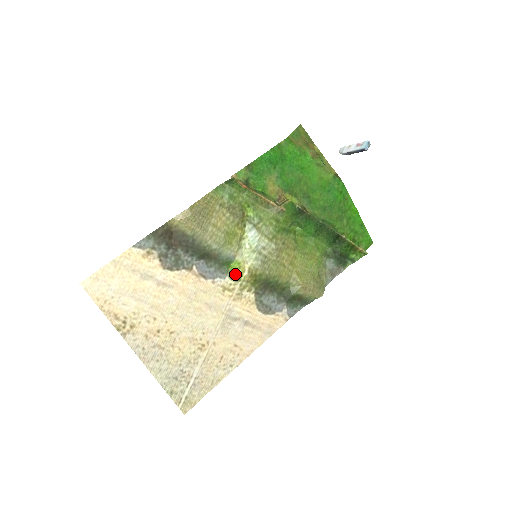
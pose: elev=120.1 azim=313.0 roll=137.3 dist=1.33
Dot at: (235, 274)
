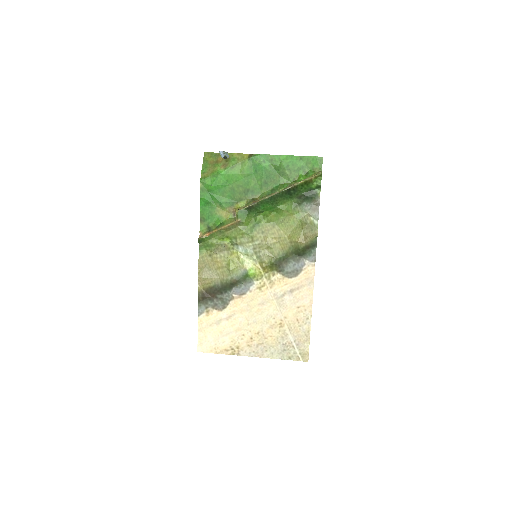
Dot at: (257, 276)
